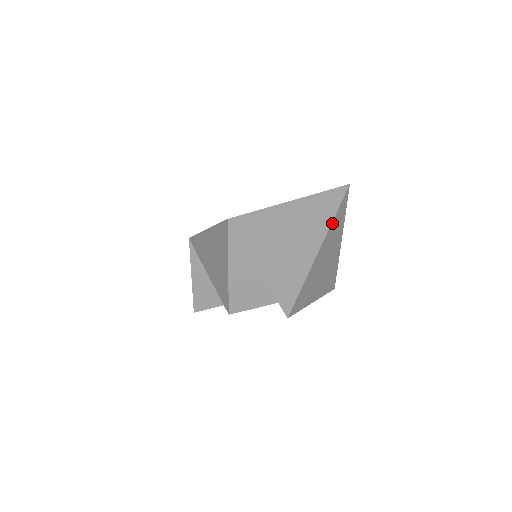
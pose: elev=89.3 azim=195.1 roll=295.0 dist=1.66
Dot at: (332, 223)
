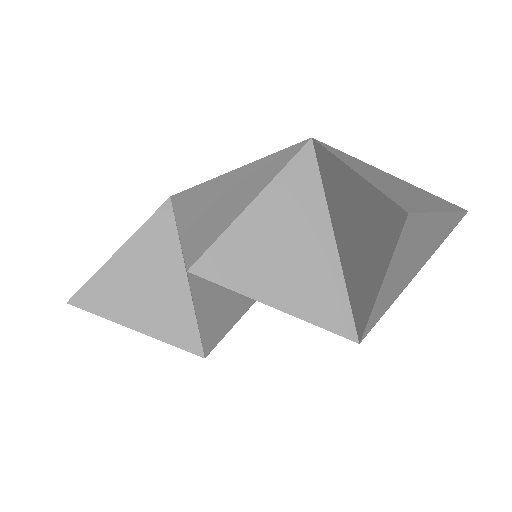
Dot at: (453, 214)
